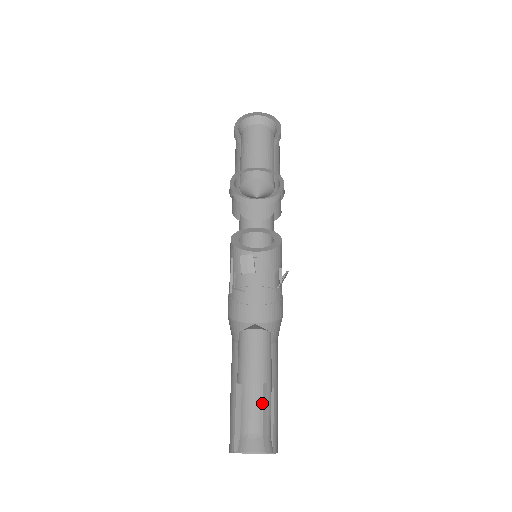
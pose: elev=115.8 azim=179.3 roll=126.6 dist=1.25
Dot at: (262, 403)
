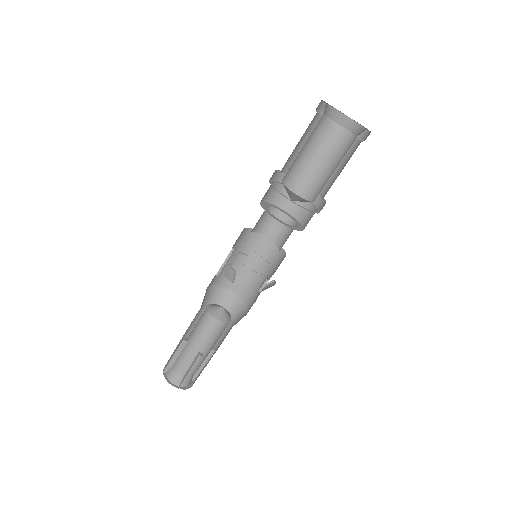
Dot at: (192, 362)
